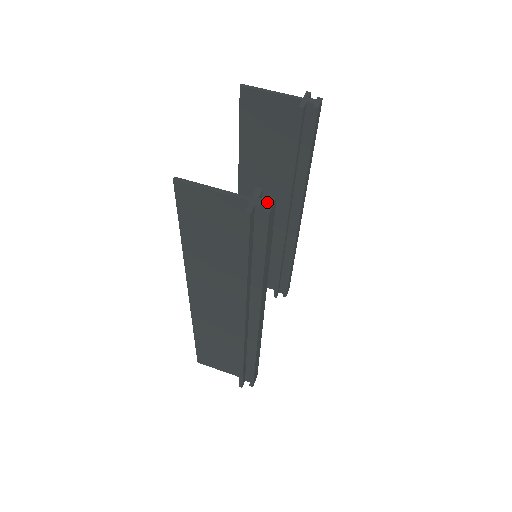
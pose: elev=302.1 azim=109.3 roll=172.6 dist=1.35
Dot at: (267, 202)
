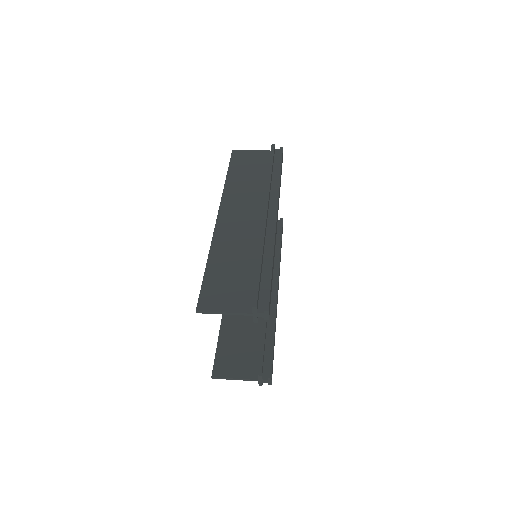
Dot at: occluded
